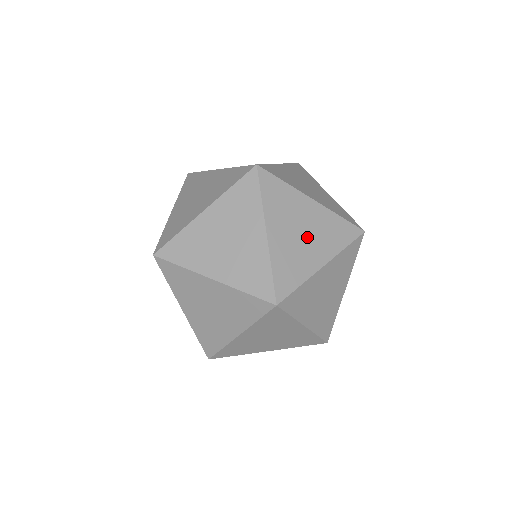
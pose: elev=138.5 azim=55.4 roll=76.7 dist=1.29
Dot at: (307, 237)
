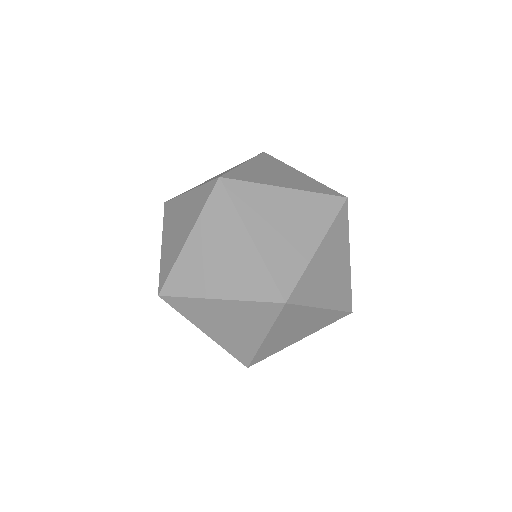
Dot at: (280, 176)
